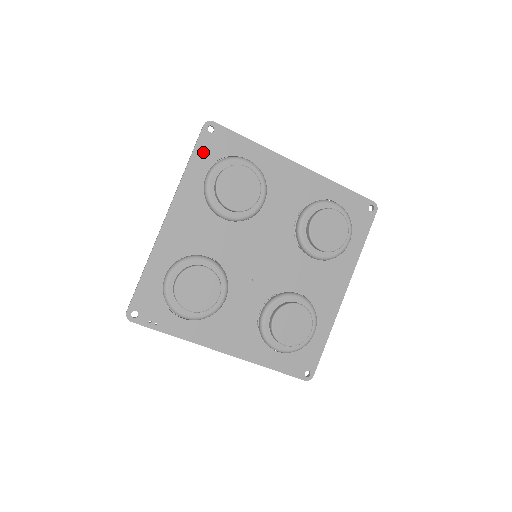
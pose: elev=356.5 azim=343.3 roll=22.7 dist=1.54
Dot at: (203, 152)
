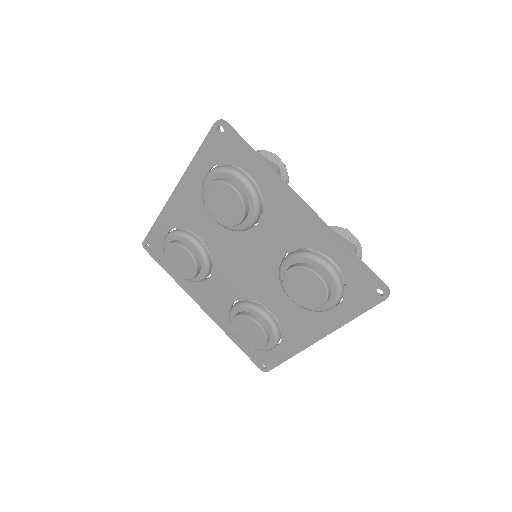
Dot at: (210, 150)
